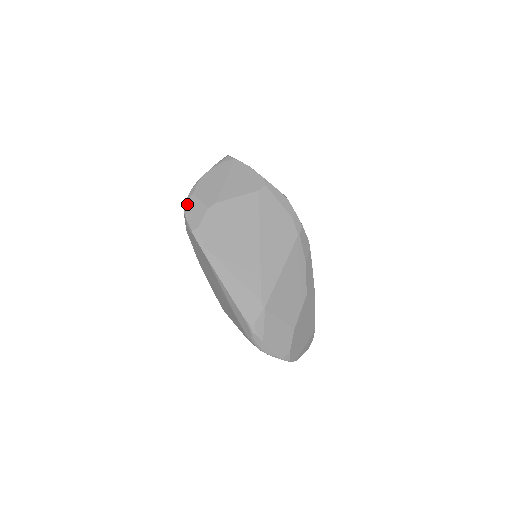
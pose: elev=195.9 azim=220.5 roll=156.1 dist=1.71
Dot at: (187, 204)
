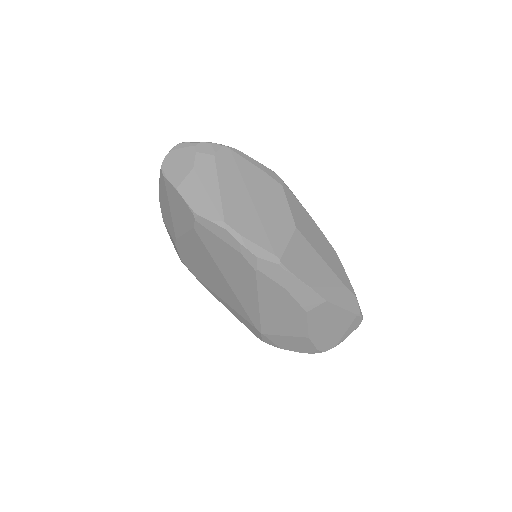
Dot at: occluded
